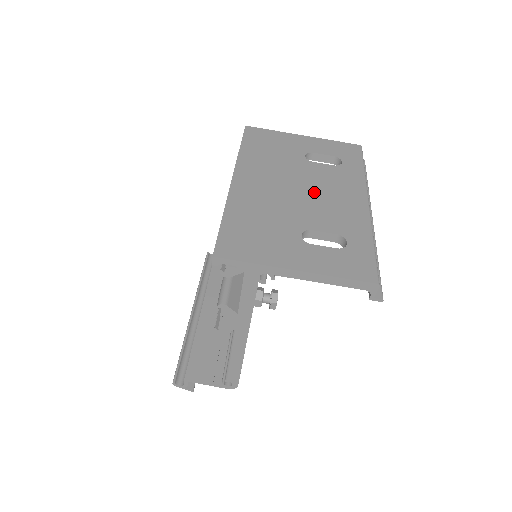
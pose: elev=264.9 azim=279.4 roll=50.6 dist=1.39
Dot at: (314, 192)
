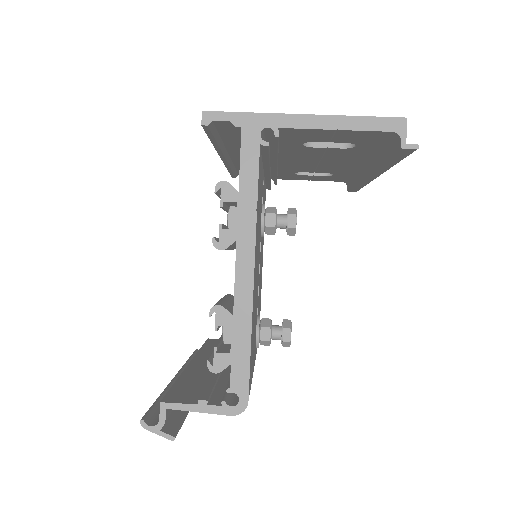
Dot at: occluded
